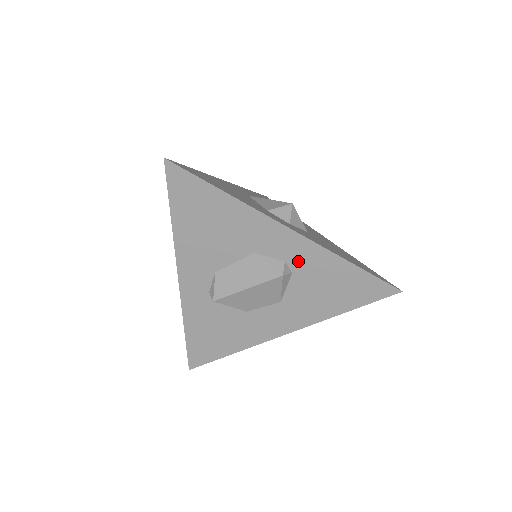
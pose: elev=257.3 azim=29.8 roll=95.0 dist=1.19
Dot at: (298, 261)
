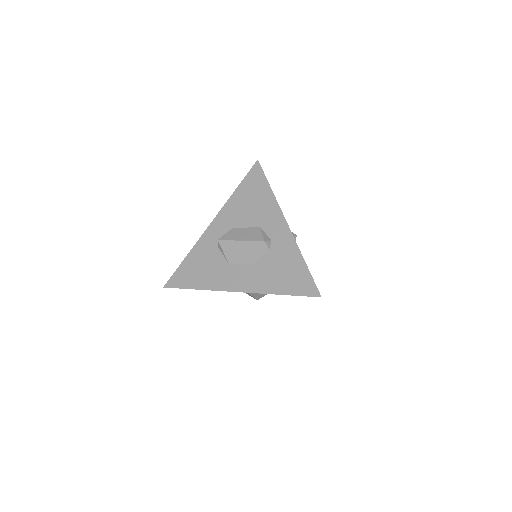
Dot at: (278, 244)
